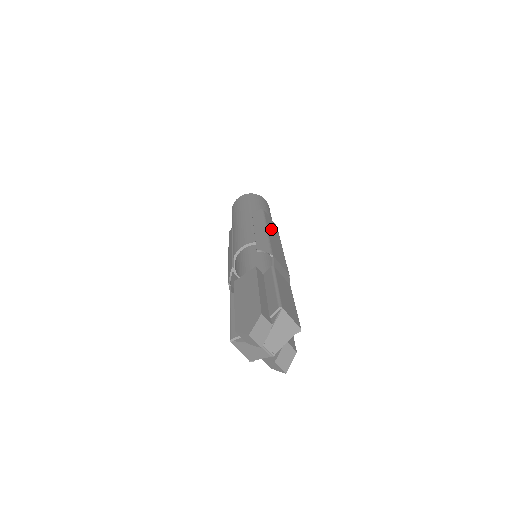
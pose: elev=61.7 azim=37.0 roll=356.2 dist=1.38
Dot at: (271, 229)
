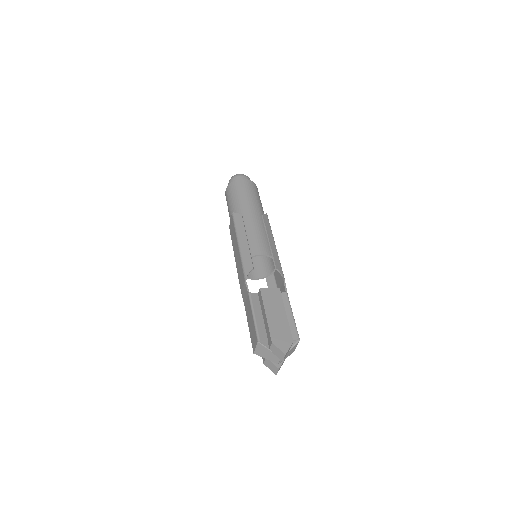
Dot at: occluded
